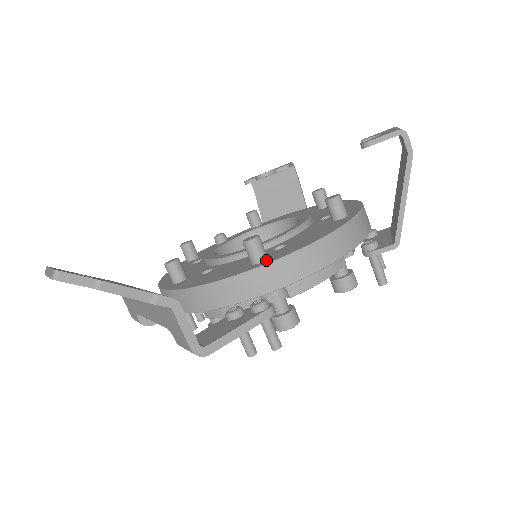
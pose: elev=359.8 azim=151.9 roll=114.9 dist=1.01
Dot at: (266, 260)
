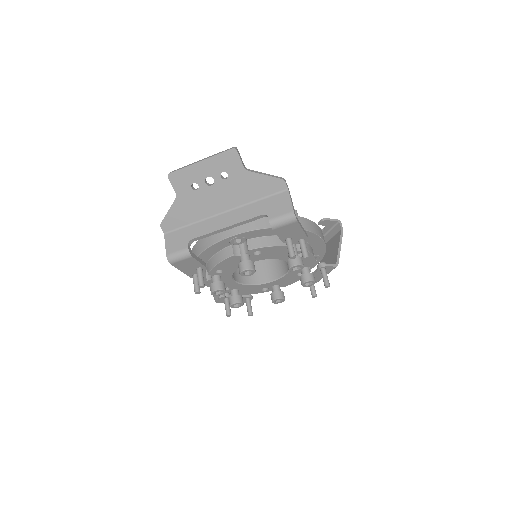
Dot at: occluded
